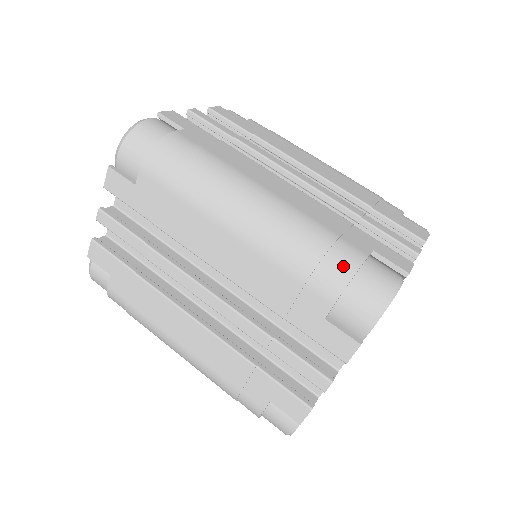
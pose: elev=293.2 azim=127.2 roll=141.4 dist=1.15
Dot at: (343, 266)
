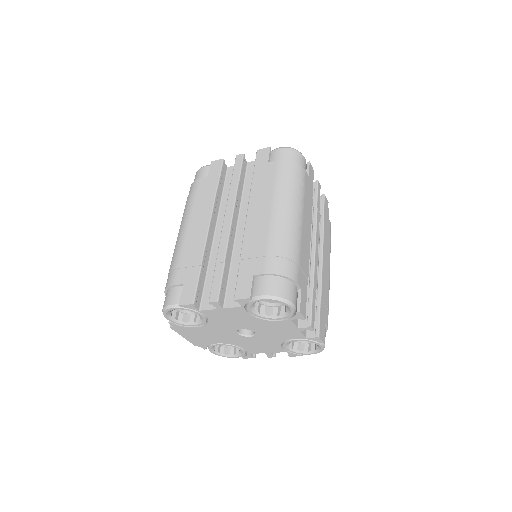
Dot at: (287, 269)
